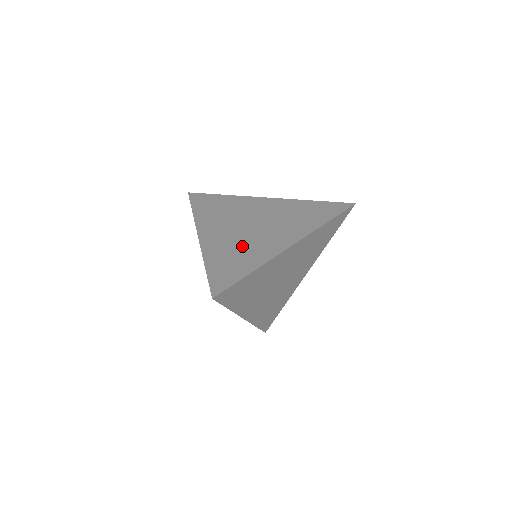
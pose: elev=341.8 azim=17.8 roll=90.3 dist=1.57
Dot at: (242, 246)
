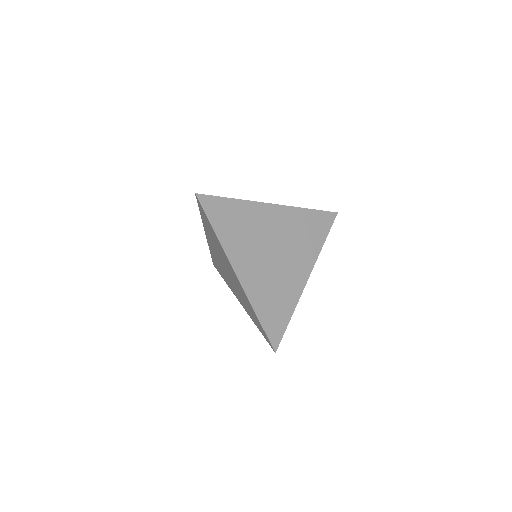
Dot at: (276, 285)
